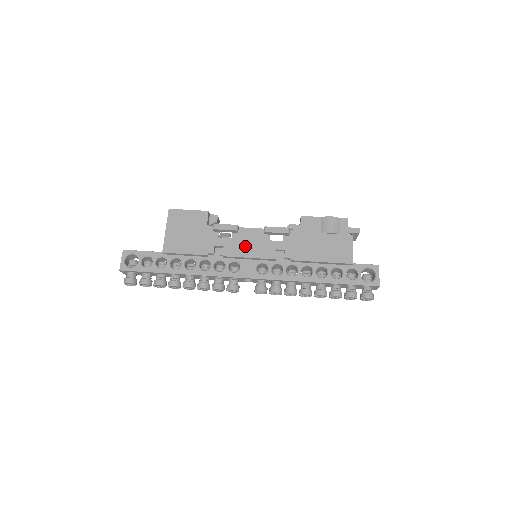
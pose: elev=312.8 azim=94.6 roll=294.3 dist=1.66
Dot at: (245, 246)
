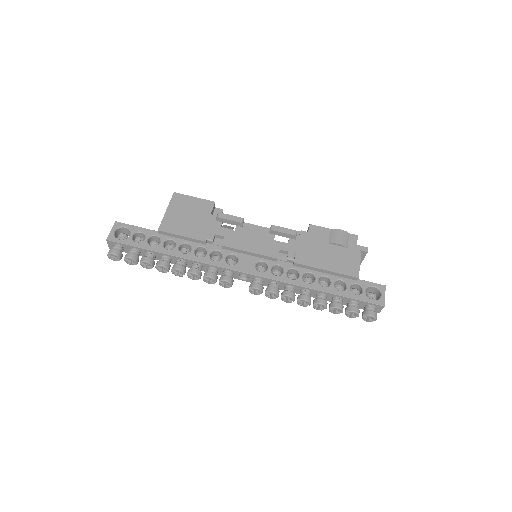
Dot at: (247, 240)
